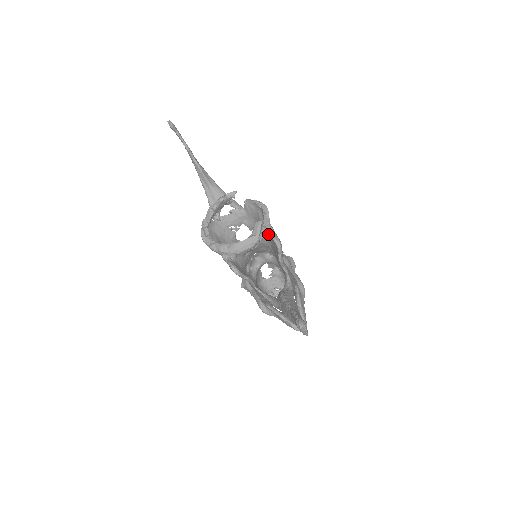
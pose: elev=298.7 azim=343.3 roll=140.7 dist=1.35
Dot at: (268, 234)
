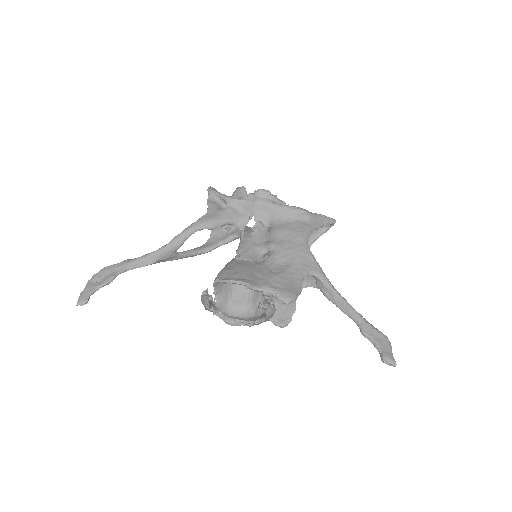
Dot at: (272, 296)
